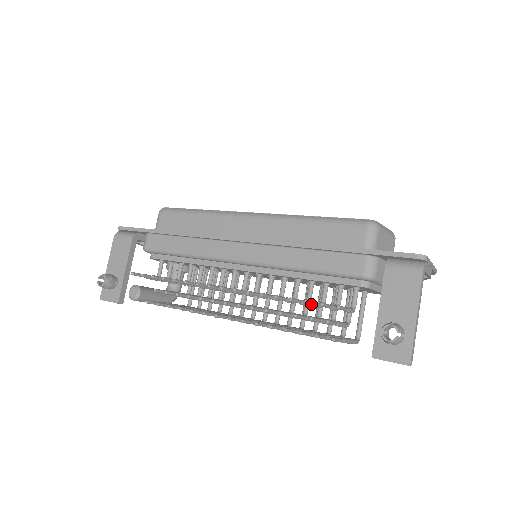
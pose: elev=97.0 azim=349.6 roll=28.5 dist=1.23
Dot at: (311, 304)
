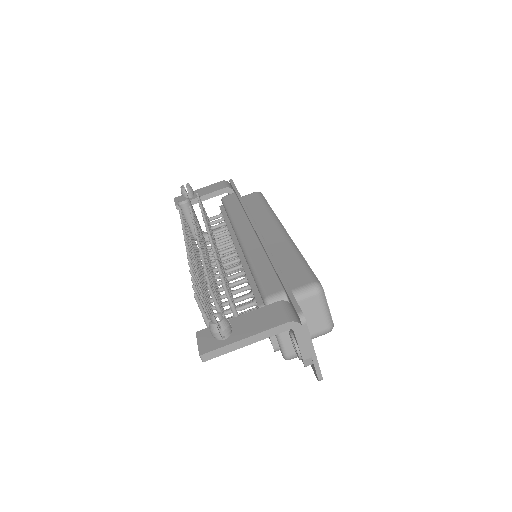
Dot at: occluded
